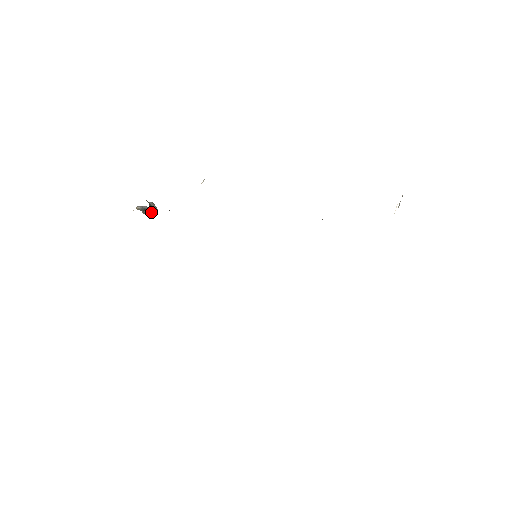
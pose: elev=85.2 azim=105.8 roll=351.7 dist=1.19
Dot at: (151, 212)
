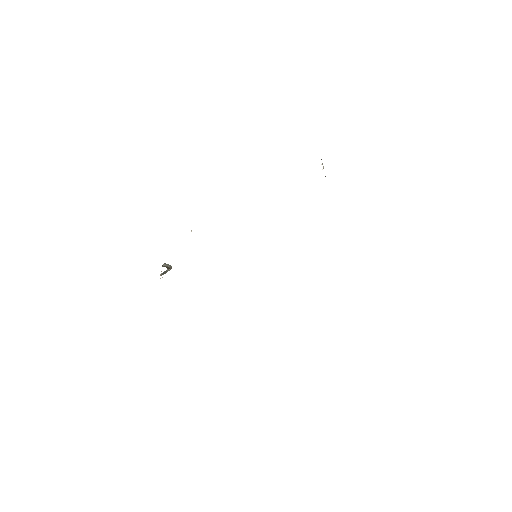
Dot at: (168, 270)
